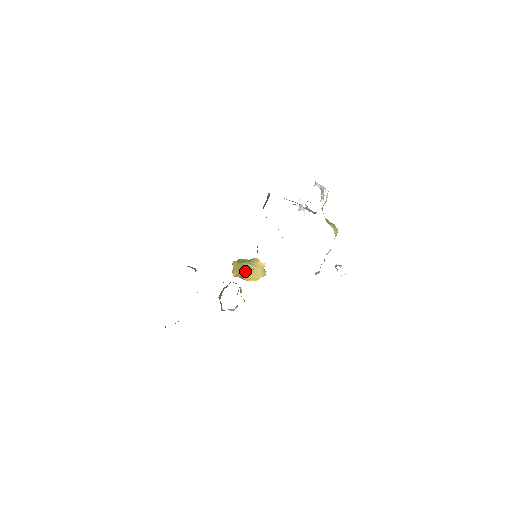
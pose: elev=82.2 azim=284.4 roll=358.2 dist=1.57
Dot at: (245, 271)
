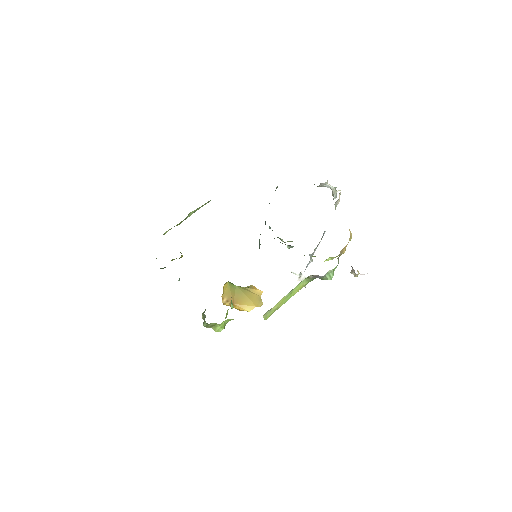
Dot at: (238, 296)
